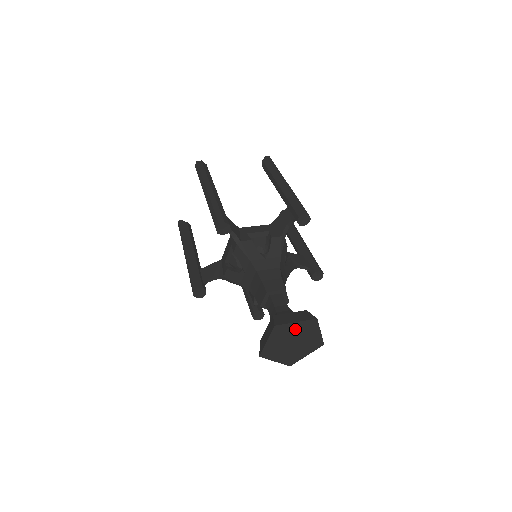
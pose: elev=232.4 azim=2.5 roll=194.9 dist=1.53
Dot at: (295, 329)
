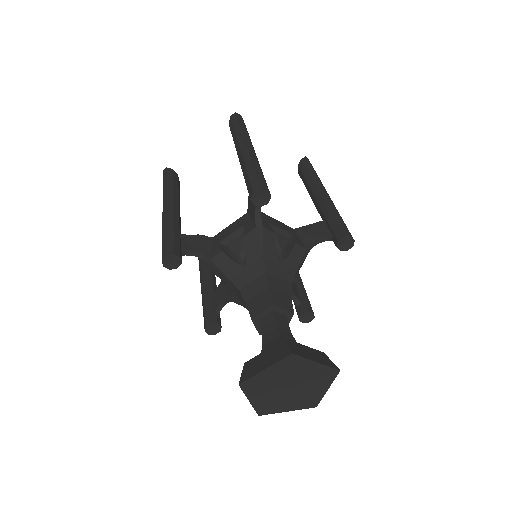
Dot at: (307, 371)
